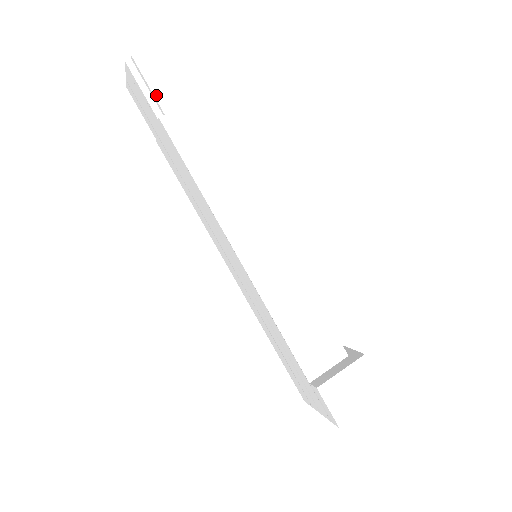
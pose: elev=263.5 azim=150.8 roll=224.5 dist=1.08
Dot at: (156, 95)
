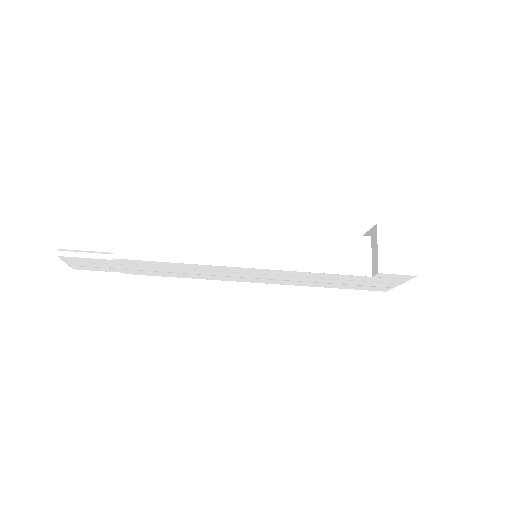
Dot at: (96, 250)
